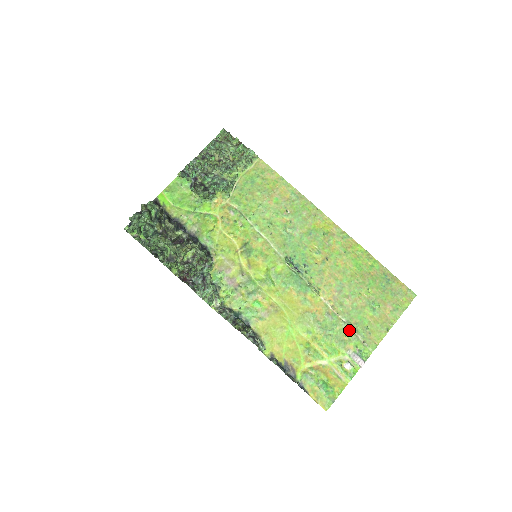
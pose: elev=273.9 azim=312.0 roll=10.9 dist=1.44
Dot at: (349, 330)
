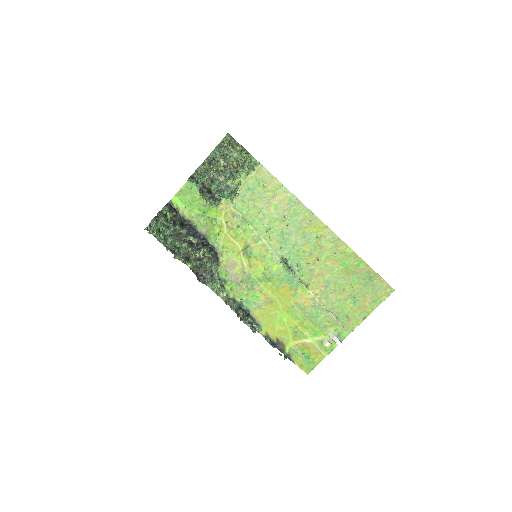
Dot at: (331, 317)
